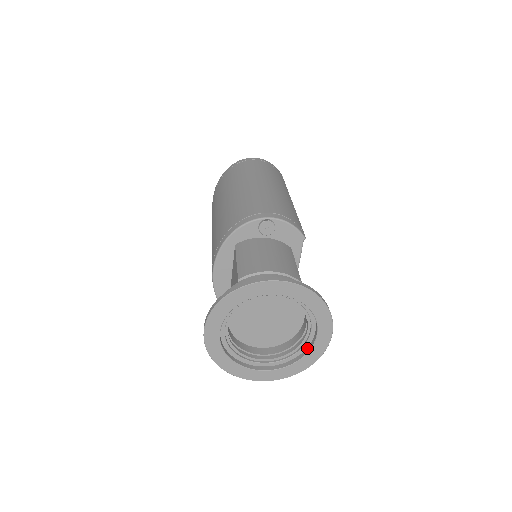
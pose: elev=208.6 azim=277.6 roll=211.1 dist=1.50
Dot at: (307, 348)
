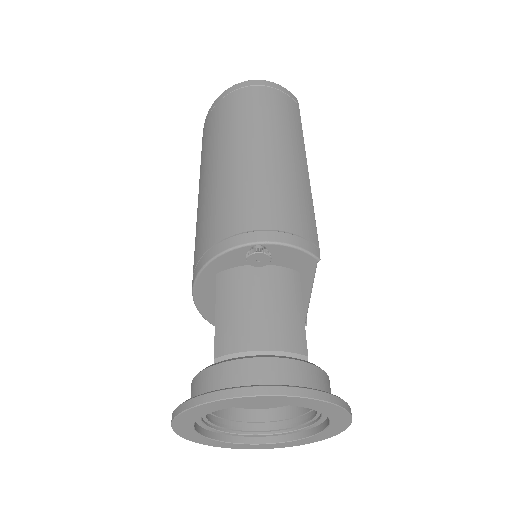
Dot at: (317, 426)
